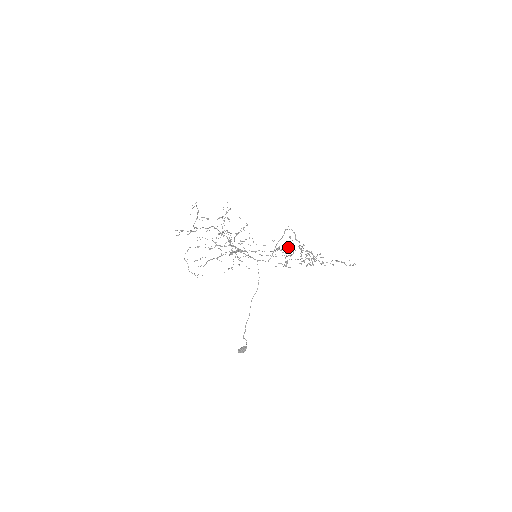
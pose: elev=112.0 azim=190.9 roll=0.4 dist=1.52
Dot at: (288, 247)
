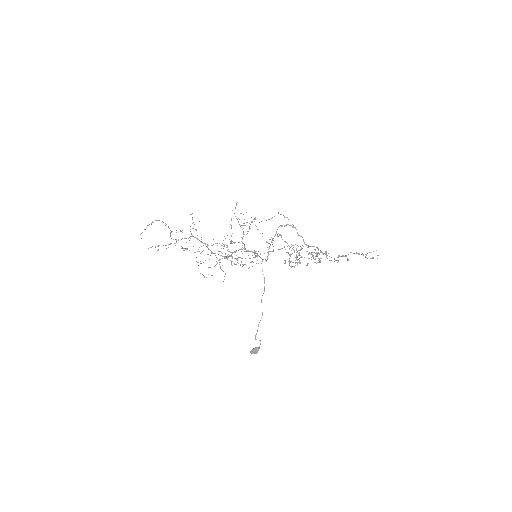
Dot at: (271, 251)
